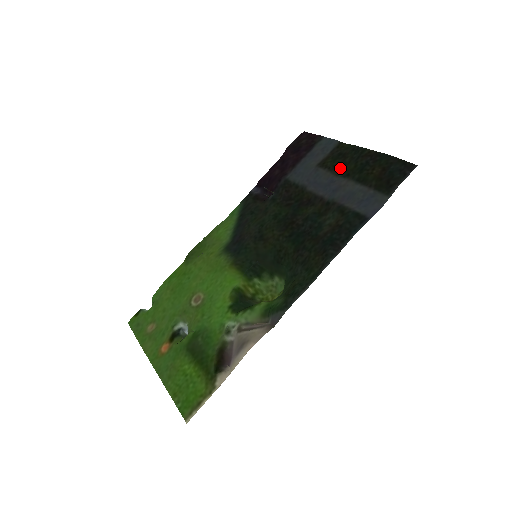
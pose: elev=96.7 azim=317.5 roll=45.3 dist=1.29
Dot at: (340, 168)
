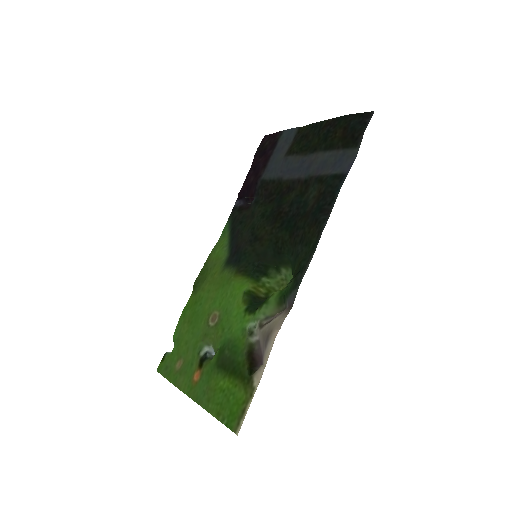
Dot at: (306, 148)
